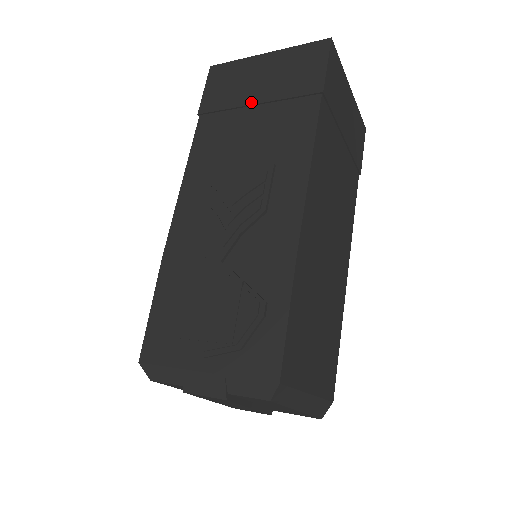
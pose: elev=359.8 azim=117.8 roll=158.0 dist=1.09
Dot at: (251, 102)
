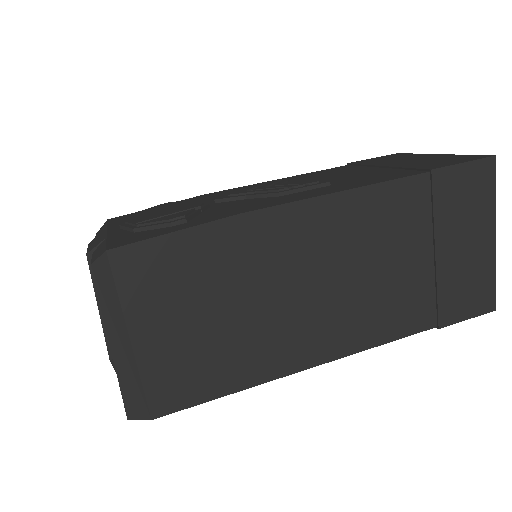
Dot at: (382, 165)
